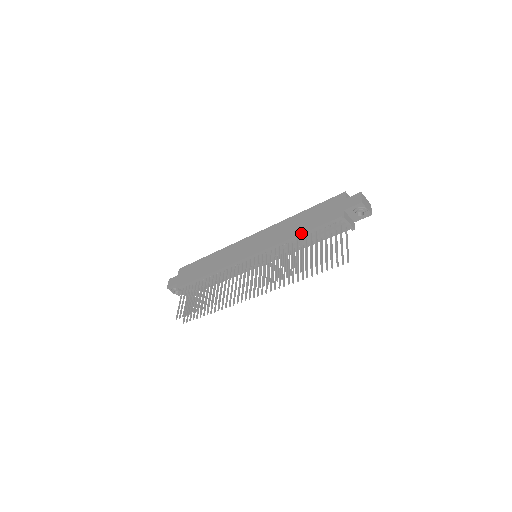
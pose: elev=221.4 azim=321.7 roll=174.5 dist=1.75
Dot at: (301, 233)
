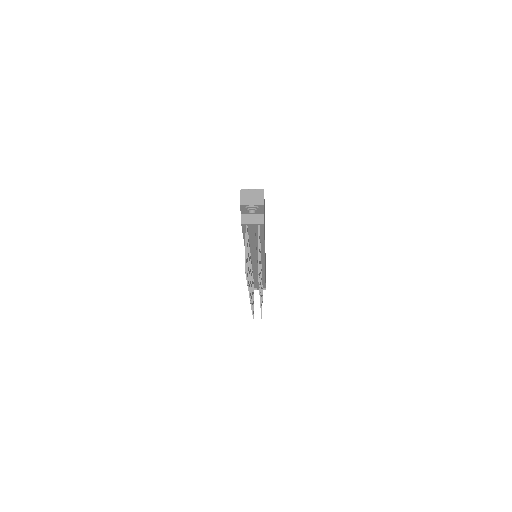
Dot at: occluded
